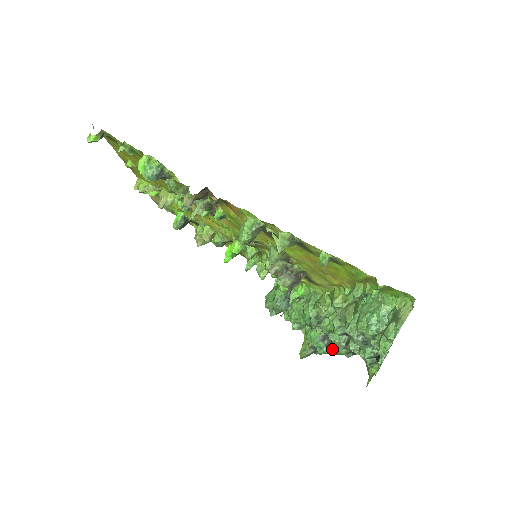
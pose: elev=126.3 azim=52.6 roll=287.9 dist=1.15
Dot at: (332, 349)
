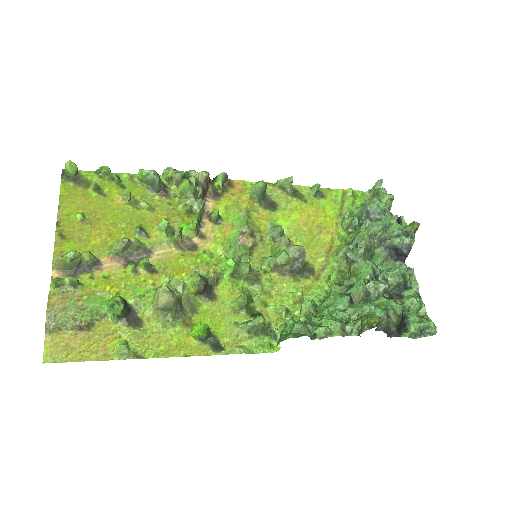
Dot at: occluded
